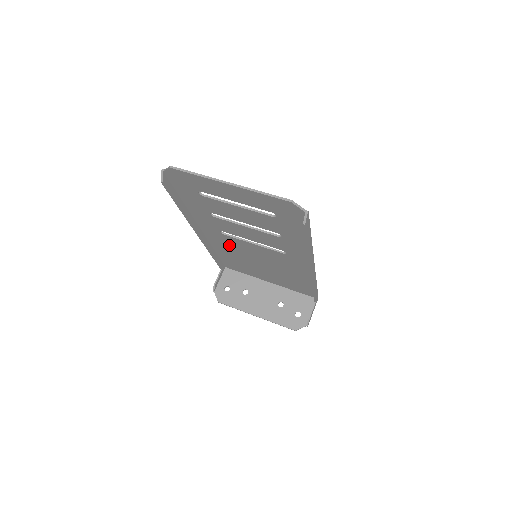
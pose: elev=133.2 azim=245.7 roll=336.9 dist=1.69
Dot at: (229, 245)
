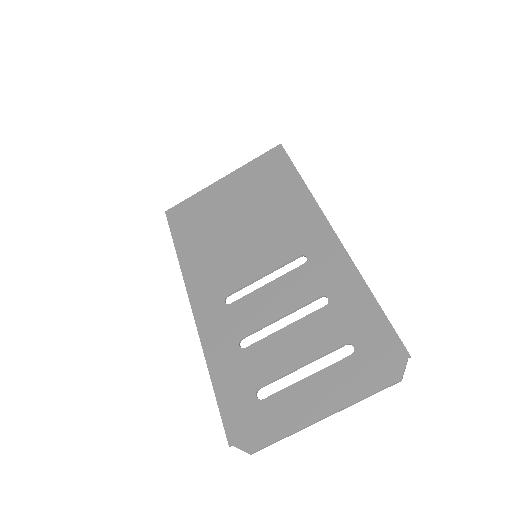
Dot at: (217, 270)
